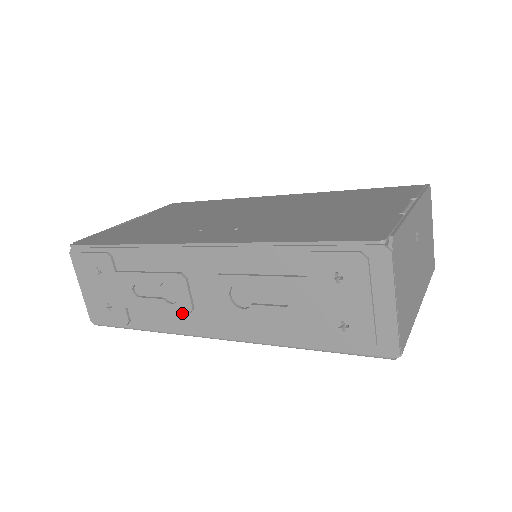
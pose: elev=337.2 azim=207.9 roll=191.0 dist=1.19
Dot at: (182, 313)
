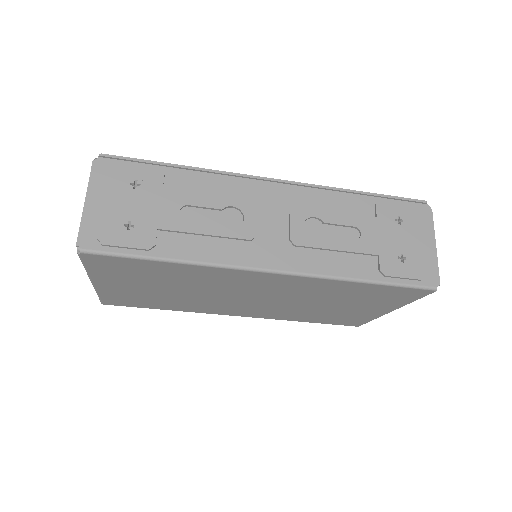
Dot at: (238, 241)
